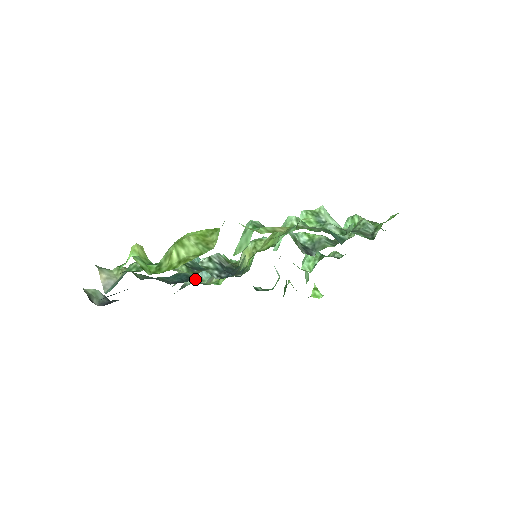
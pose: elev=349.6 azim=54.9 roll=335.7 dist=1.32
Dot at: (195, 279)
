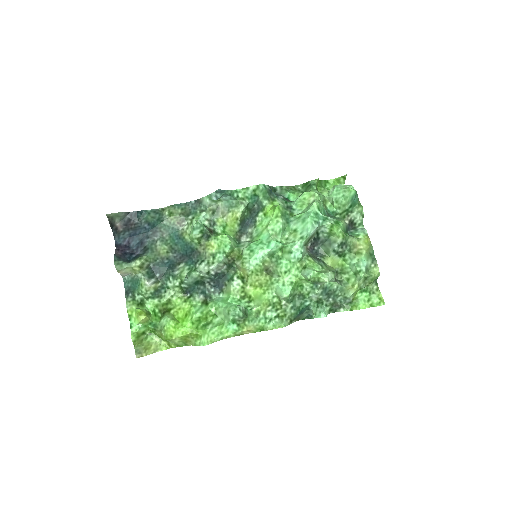
Dot at: (211, 202)
